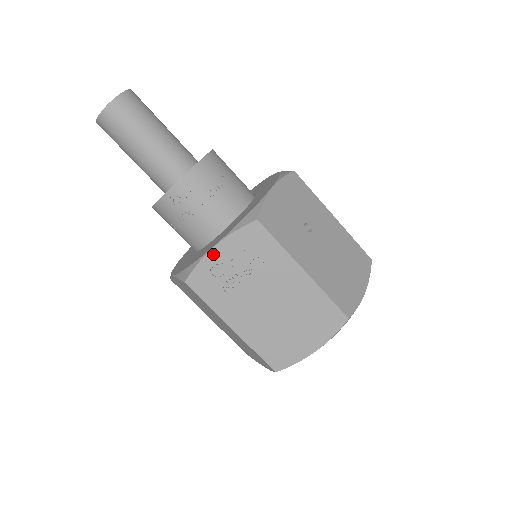
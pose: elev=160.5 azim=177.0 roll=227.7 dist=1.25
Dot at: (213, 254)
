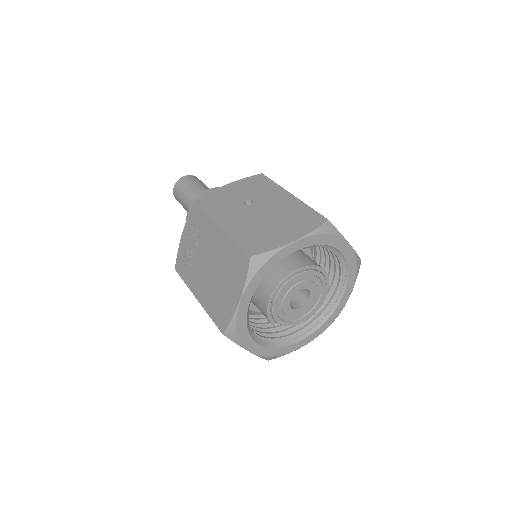
Dot at: (182, 240)
